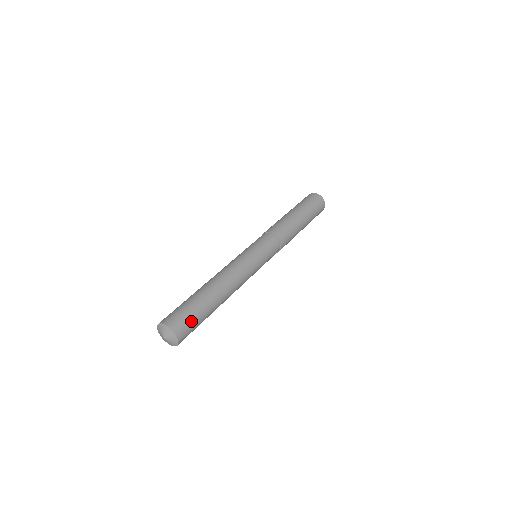
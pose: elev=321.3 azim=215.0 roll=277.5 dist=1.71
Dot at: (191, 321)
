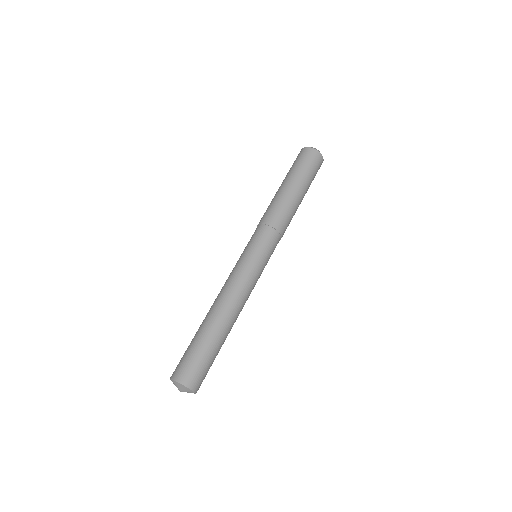
Dot at: occluded
